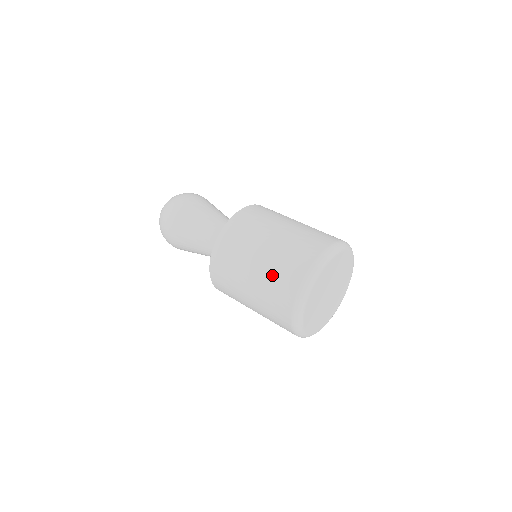
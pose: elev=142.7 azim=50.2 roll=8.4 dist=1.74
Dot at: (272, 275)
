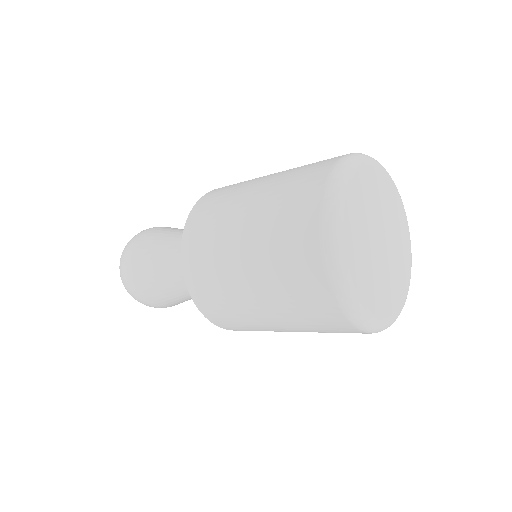
Dot at: occluded
